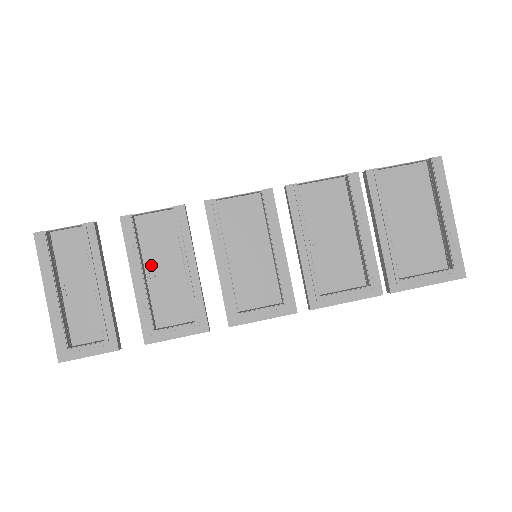
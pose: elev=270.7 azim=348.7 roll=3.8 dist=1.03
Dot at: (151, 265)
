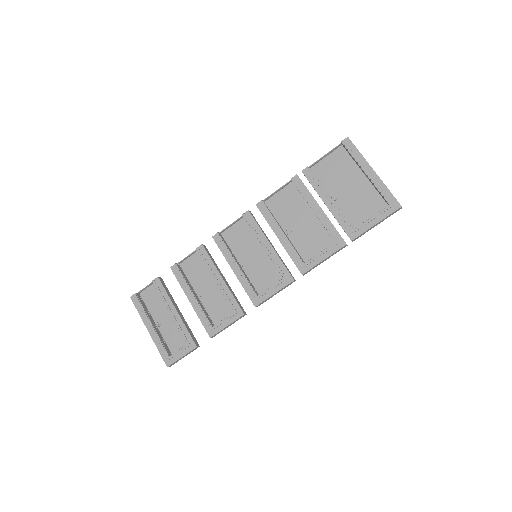
Dot at: (198, 289)
